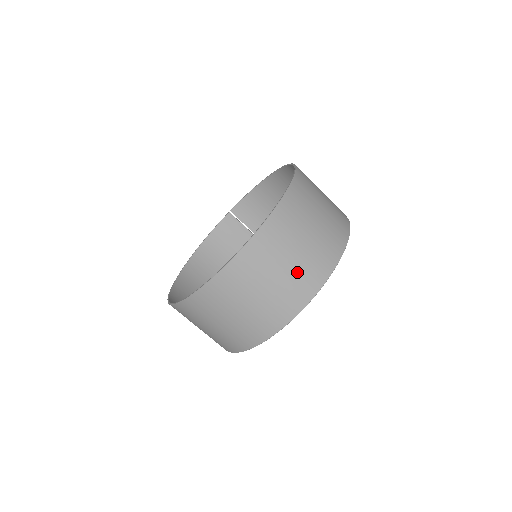
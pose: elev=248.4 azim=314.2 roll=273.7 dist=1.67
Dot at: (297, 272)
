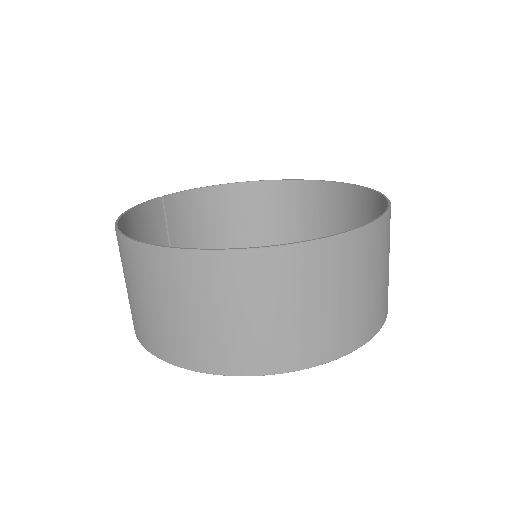
Dot at: occluded
